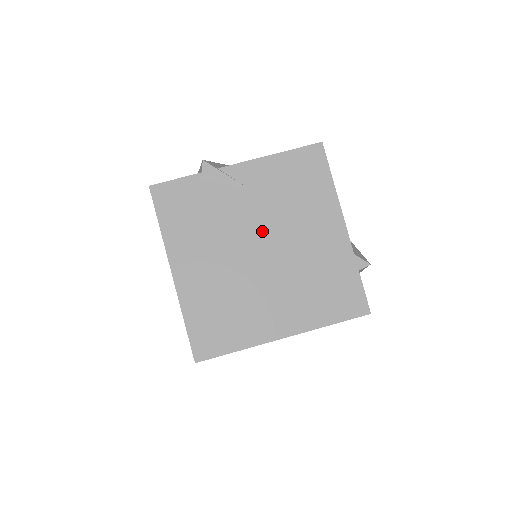
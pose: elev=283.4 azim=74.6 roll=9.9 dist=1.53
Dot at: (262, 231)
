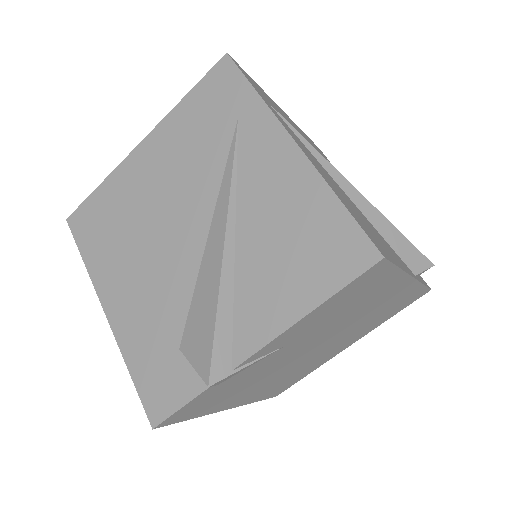
Dot at: (312, 344)
